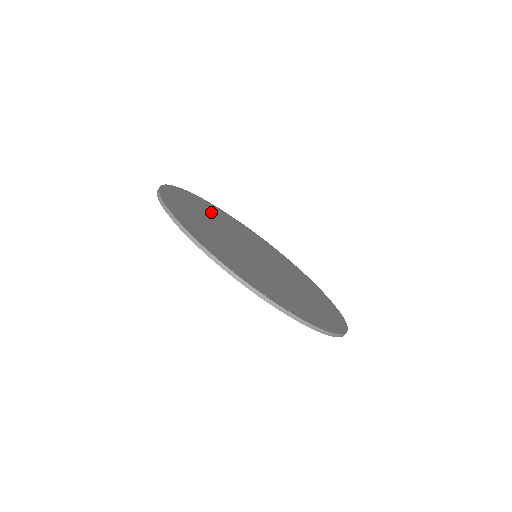
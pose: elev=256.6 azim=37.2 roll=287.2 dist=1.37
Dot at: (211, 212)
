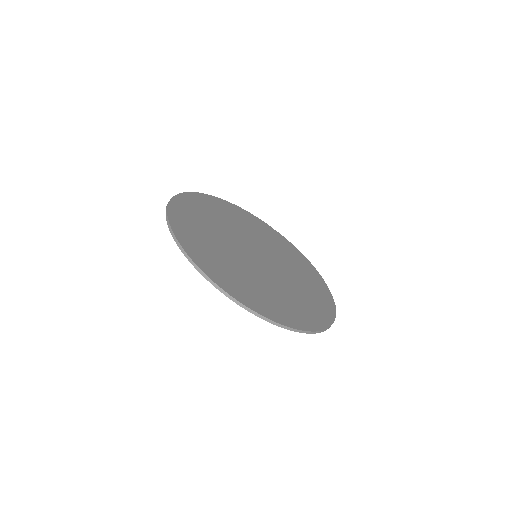
Dot at: (200, 228)
